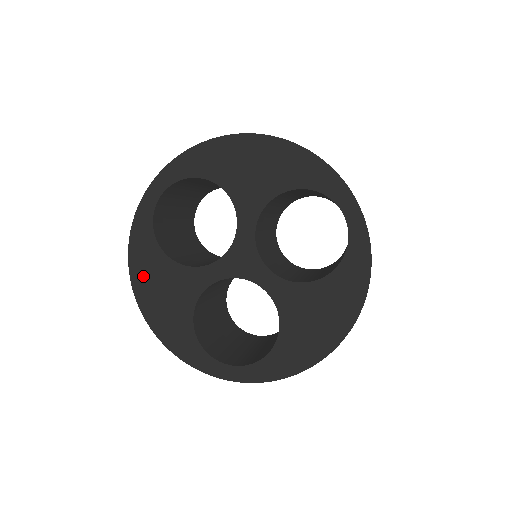
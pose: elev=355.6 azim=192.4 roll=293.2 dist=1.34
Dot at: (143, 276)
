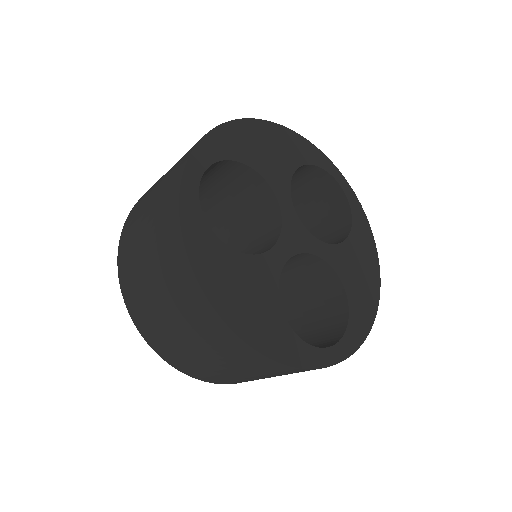
Dot at: (216, 281)
